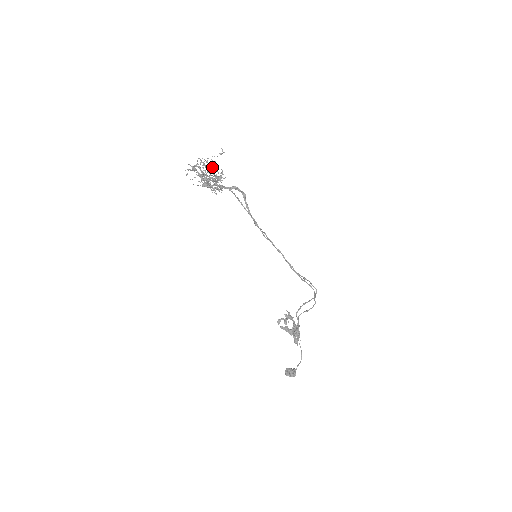
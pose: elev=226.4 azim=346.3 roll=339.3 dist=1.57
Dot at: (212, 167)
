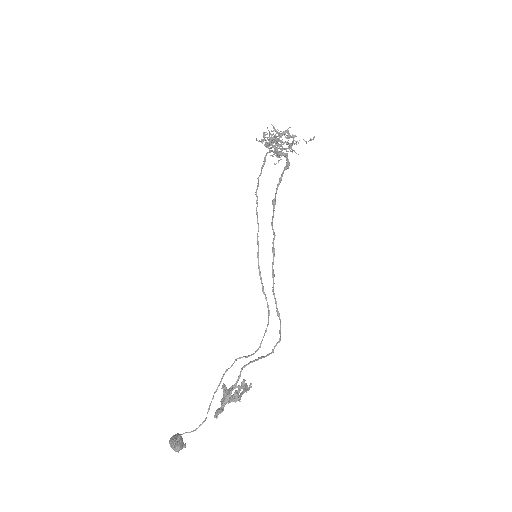
Dot at: occluded
